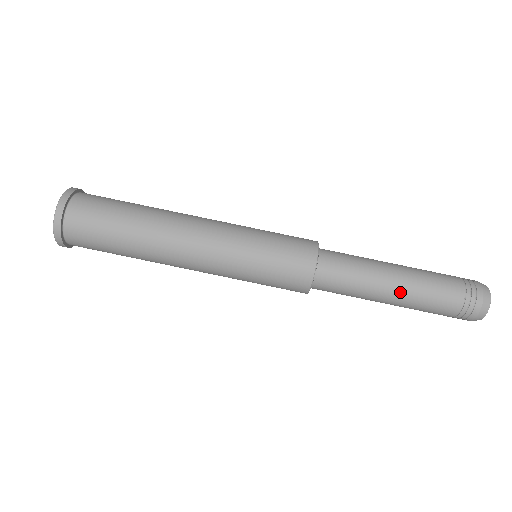
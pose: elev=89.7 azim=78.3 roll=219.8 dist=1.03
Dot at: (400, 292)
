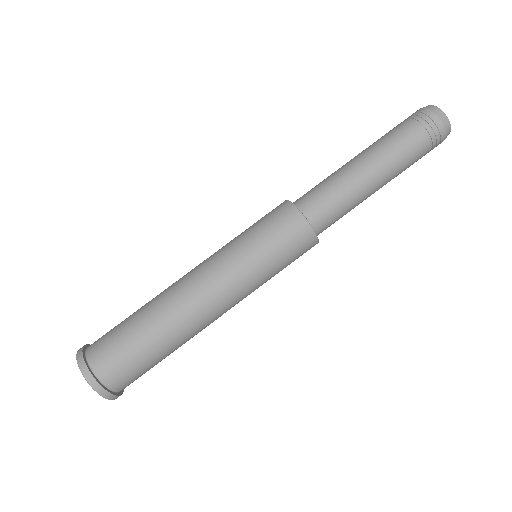
Dot at: (382, 181)
